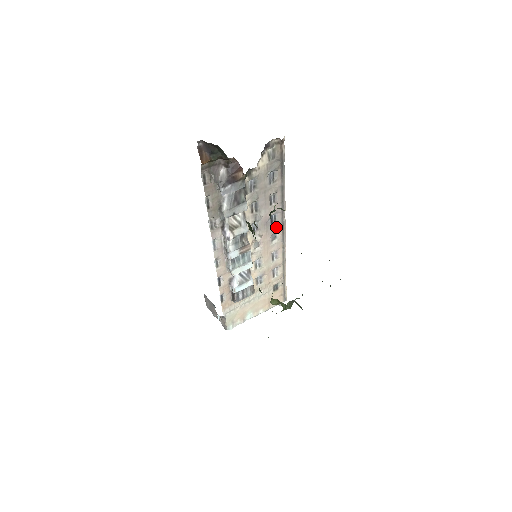
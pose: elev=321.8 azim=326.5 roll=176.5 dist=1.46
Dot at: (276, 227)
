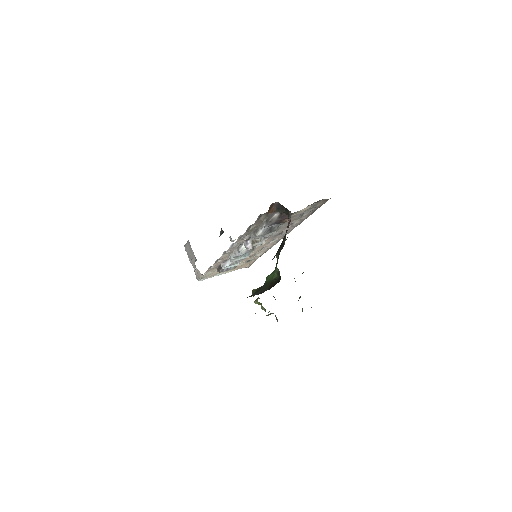
Dot at: (280, 236)
